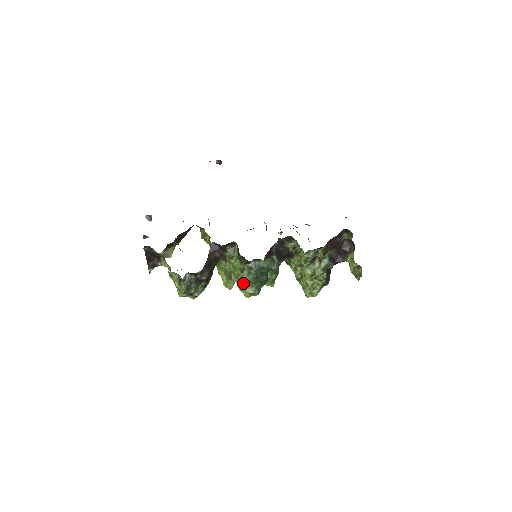
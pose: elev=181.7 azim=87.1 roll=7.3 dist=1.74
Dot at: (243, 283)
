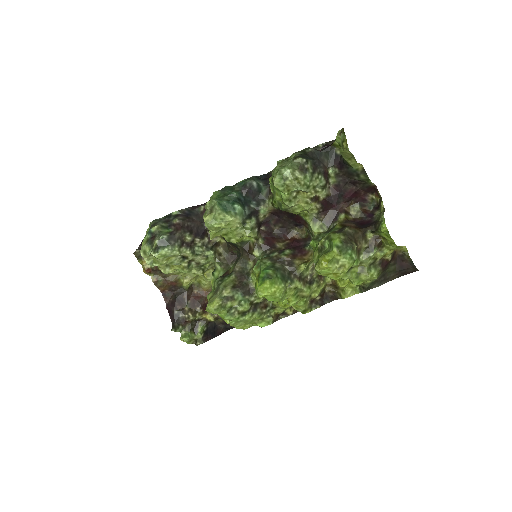
Dot at: occluded
